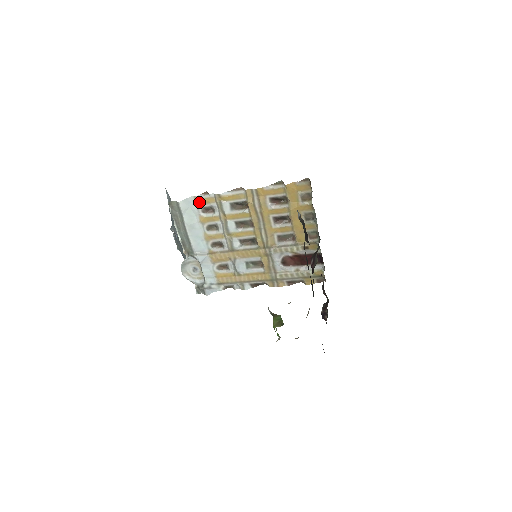
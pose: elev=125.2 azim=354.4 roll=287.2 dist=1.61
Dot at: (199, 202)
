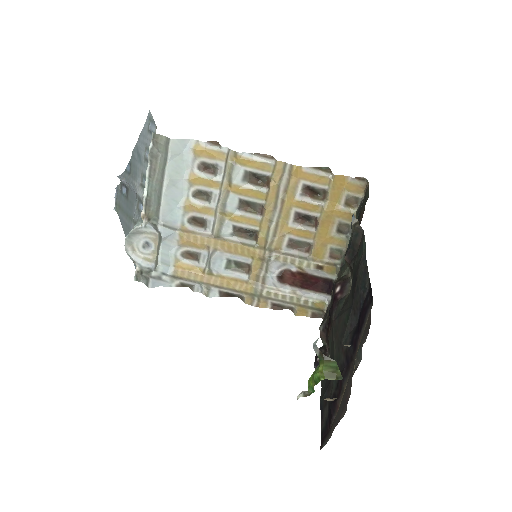
Dot at: (200, 152)
